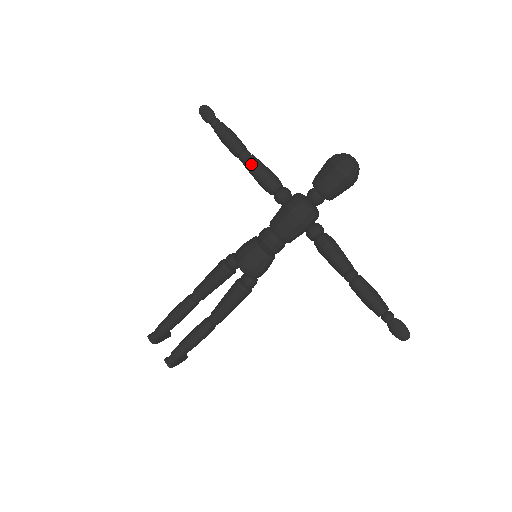
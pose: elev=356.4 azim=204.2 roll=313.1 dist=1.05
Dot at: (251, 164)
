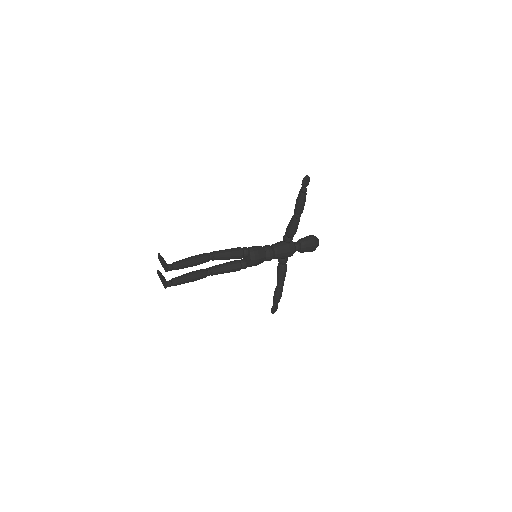
Dot at: (298, 223)
